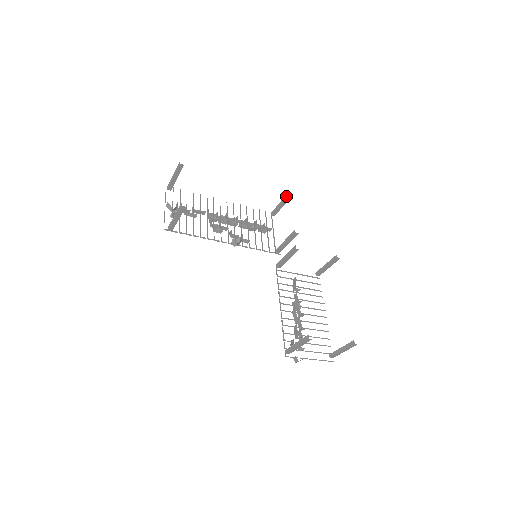
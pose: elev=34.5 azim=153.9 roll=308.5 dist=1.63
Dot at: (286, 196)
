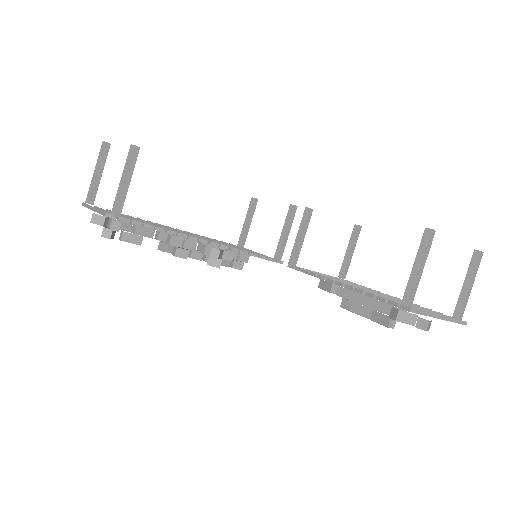
Dot at: (250, 205)
